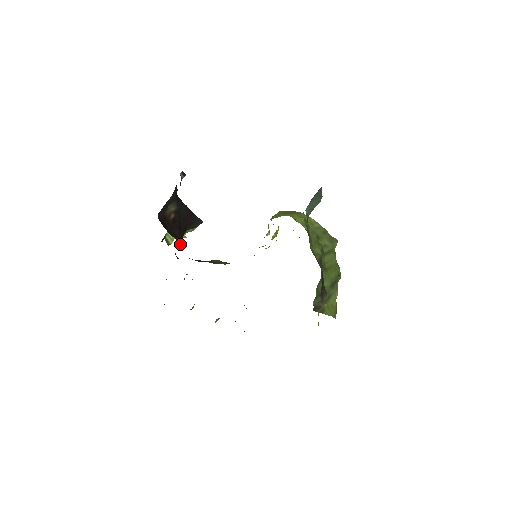
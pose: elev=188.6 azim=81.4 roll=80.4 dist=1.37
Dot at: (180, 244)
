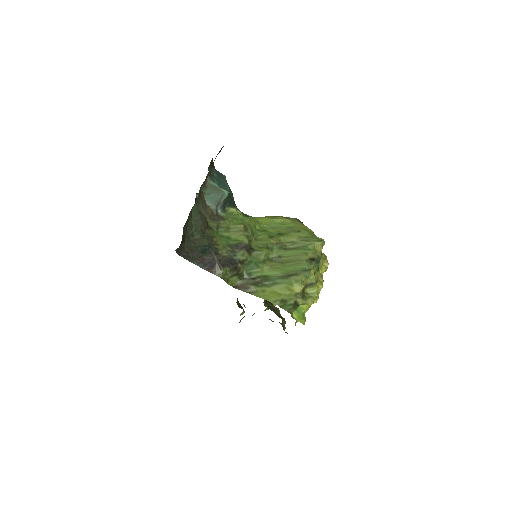
Dot at: occluded
